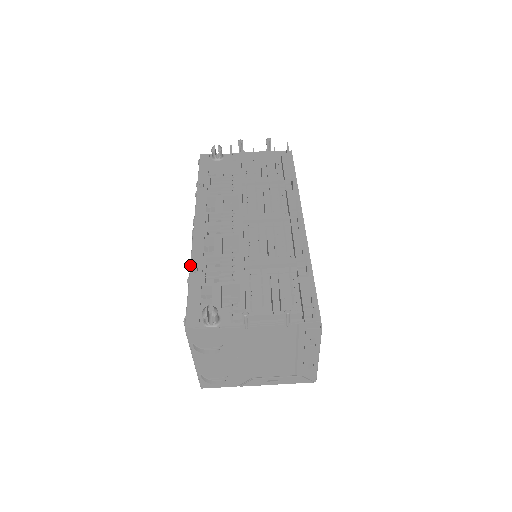
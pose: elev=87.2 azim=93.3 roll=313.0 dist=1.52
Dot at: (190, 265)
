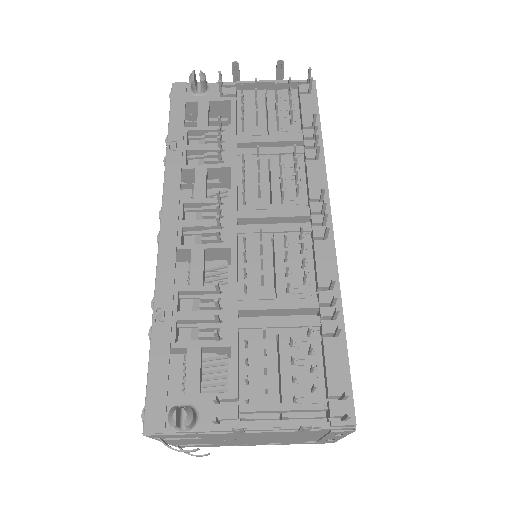
Dot at: (153, 306)
